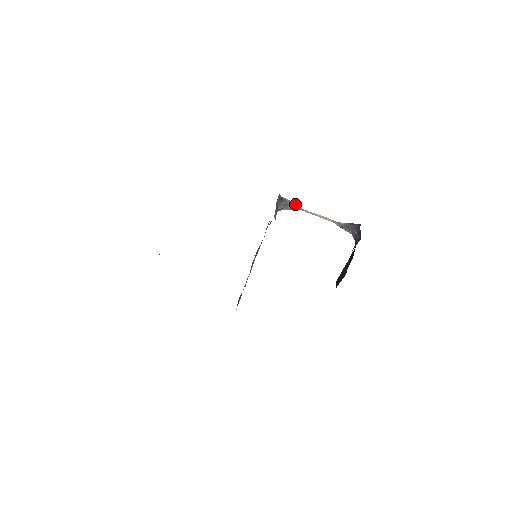
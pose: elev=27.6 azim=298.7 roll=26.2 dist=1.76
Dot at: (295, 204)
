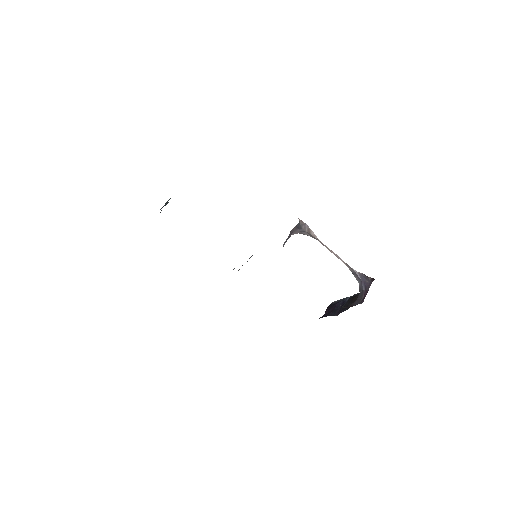
Dot at: (313, 233)
